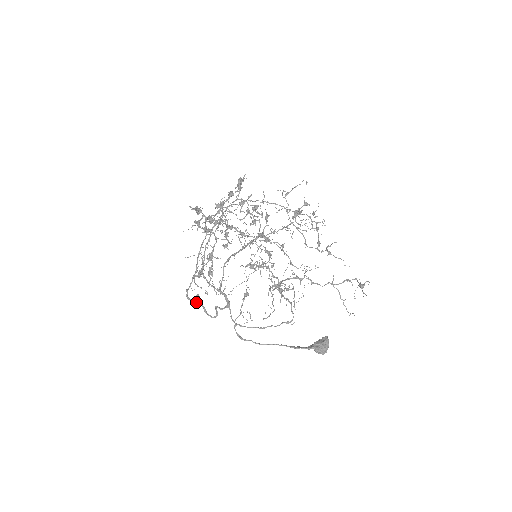
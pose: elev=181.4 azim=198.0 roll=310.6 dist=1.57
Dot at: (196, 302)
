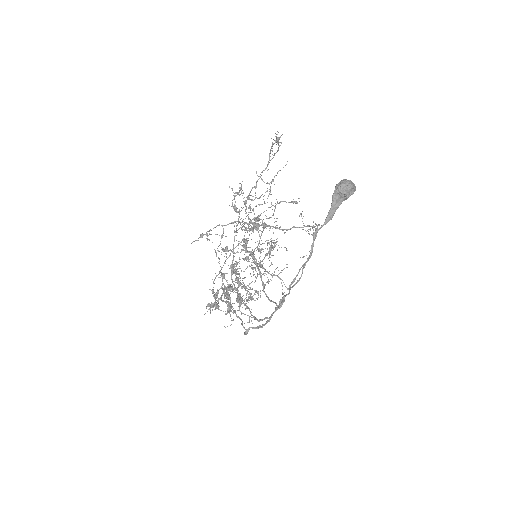
Dot at: (257, 328)
